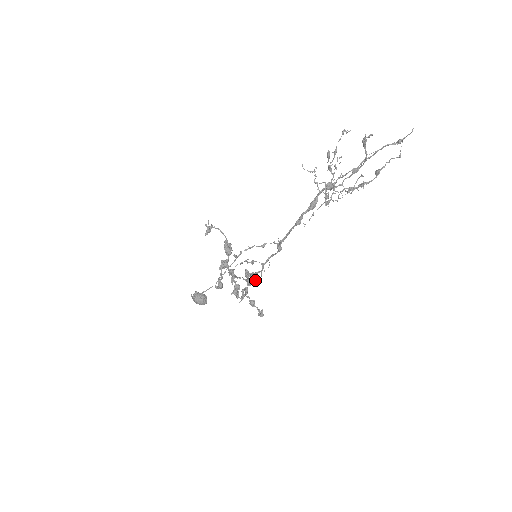
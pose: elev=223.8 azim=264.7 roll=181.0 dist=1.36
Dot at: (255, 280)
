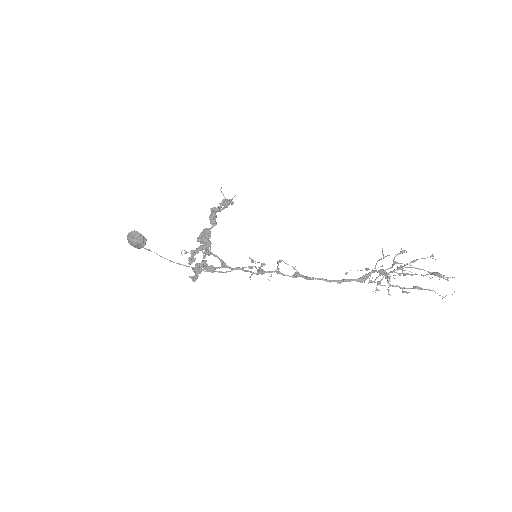
Dot at: occluded
